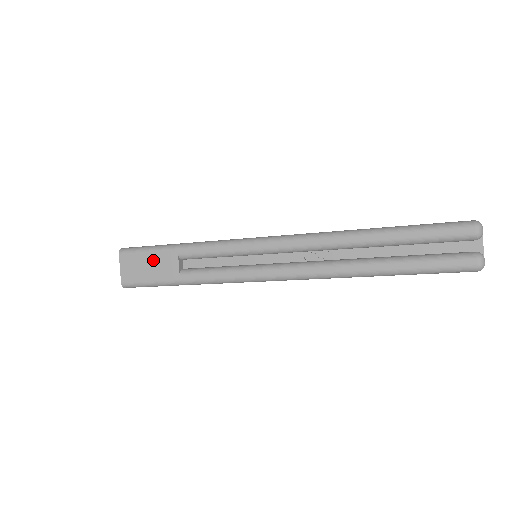
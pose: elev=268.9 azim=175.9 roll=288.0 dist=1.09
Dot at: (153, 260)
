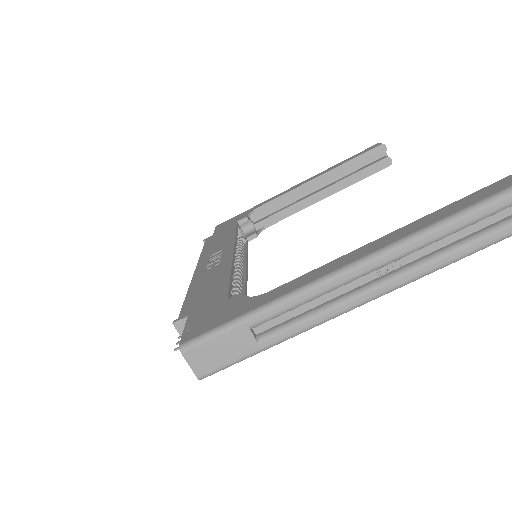
Dot at: (223, 343)
